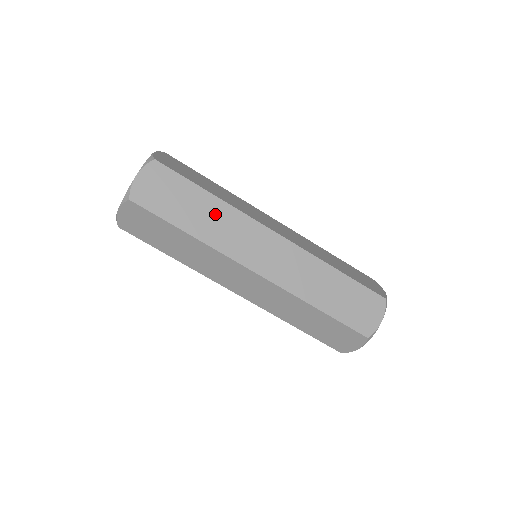
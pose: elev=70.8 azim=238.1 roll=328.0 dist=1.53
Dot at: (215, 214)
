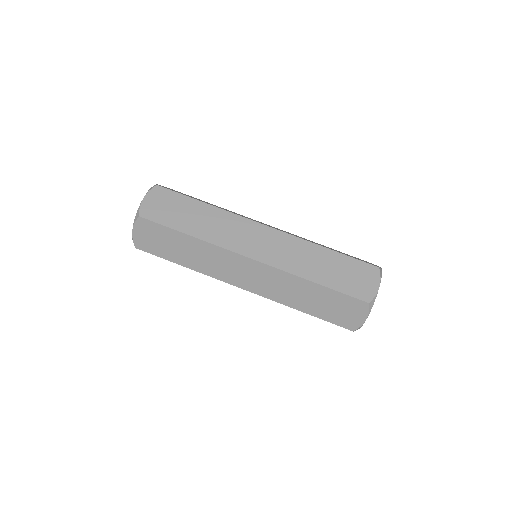
Dot at: (211, 218)
